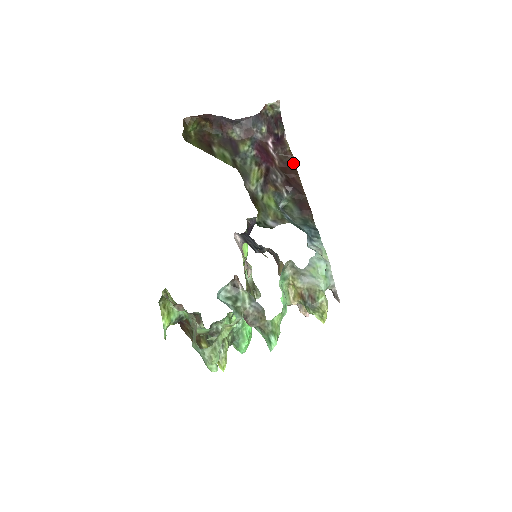
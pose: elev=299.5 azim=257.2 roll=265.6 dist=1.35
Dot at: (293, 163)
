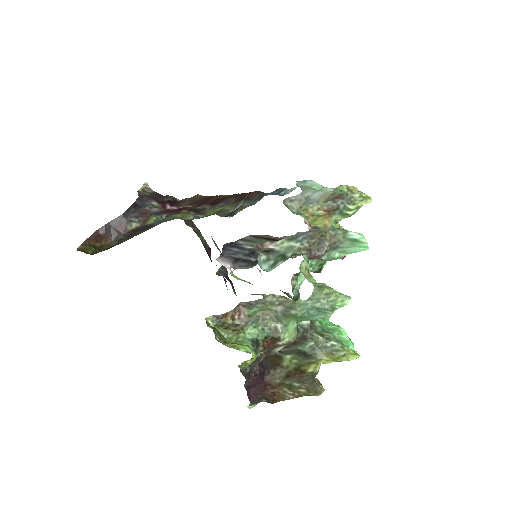
Dot at: (203, 197)
